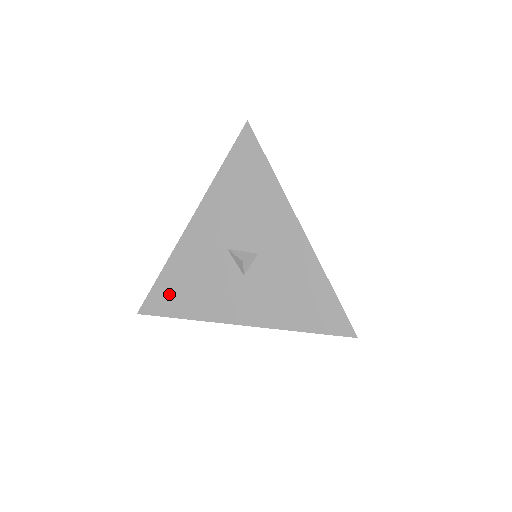
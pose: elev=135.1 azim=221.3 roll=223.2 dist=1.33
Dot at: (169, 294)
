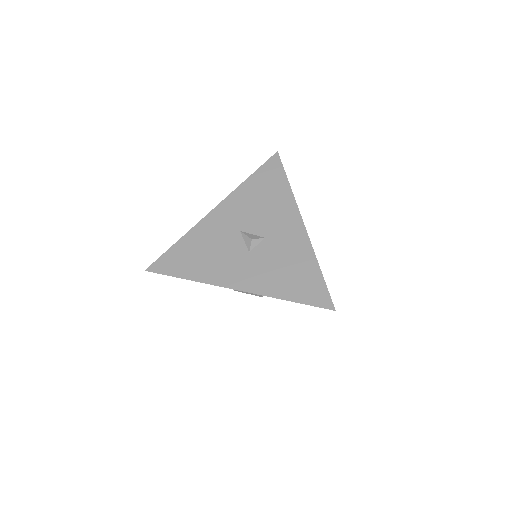
Dot at: (179, 258)
